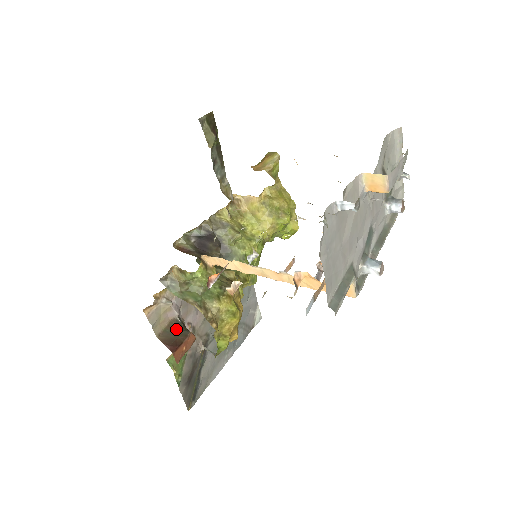
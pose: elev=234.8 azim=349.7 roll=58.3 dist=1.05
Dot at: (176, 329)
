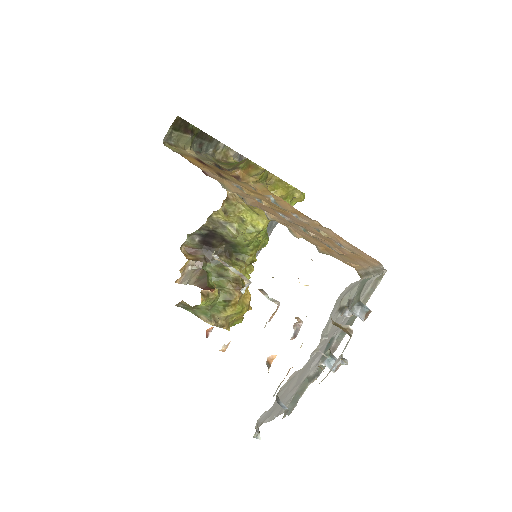
Dot at: occluded
